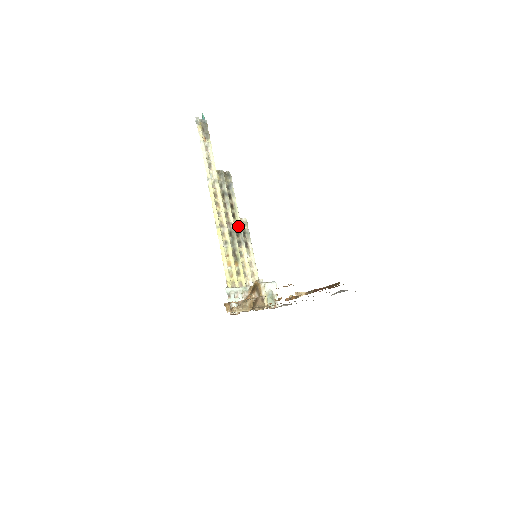
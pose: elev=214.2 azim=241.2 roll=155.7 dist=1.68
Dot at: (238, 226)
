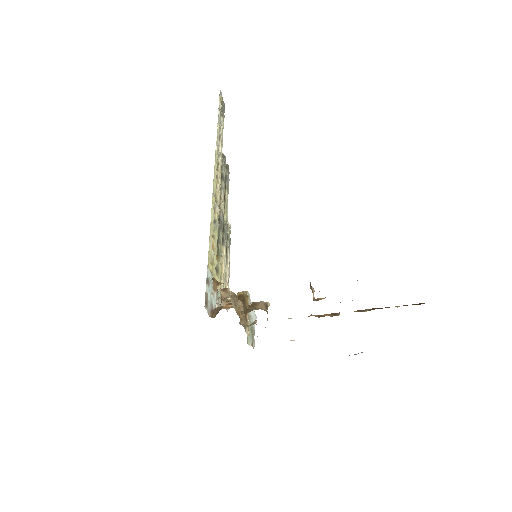
Dot at: (225, 222)
